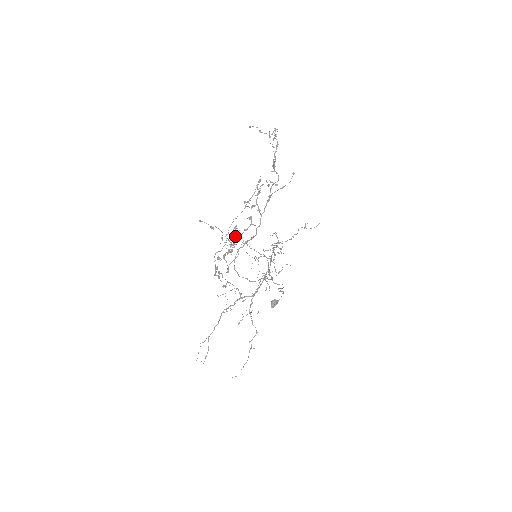
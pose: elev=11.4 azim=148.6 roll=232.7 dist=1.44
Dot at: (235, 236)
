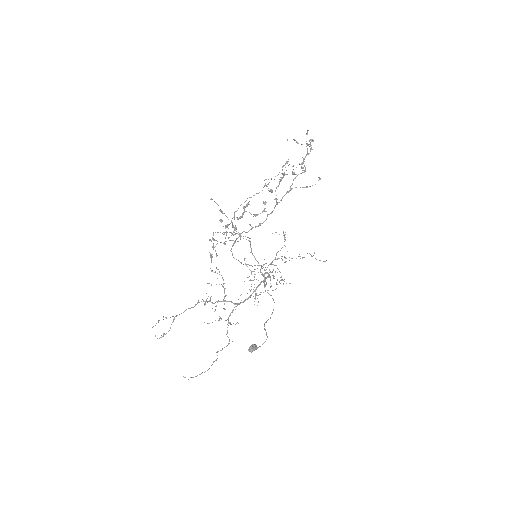
Dot at: (244, 212)
